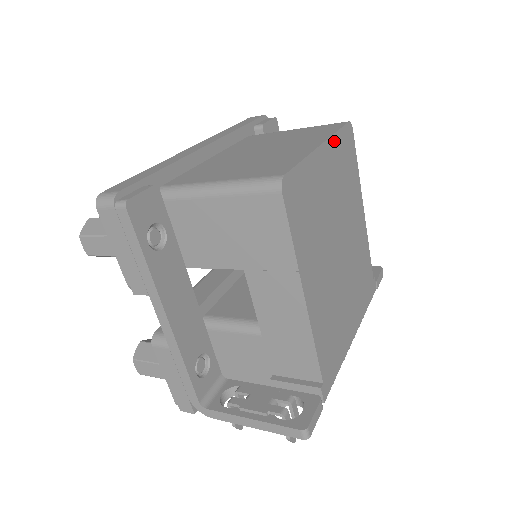
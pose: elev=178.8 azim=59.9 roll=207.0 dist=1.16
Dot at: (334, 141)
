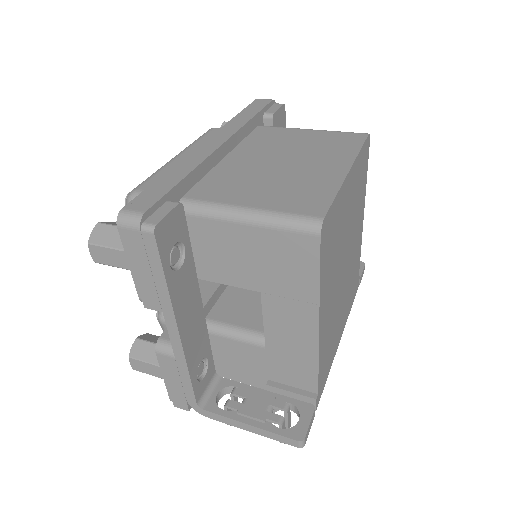
Dot at: (357, 161)
